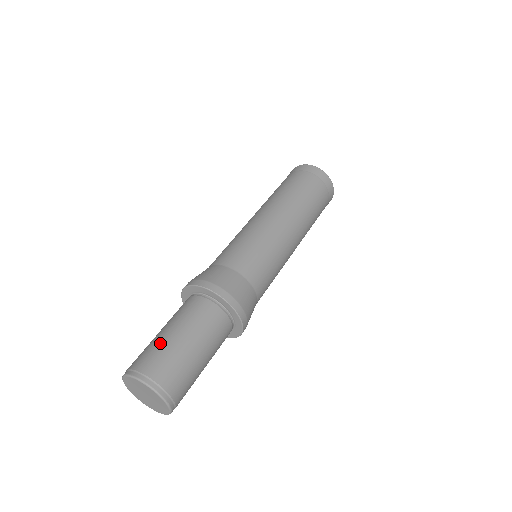
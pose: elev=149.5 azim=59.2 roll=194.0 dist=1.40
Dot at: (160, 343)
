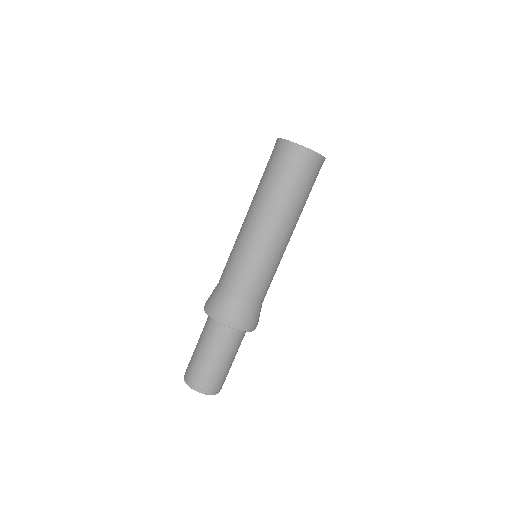
Dot at: (196, 360)
